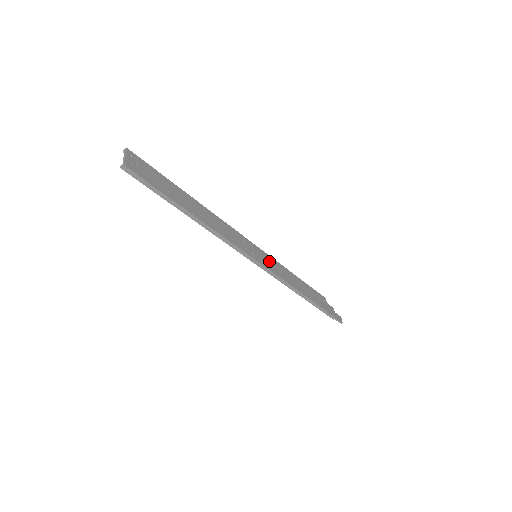
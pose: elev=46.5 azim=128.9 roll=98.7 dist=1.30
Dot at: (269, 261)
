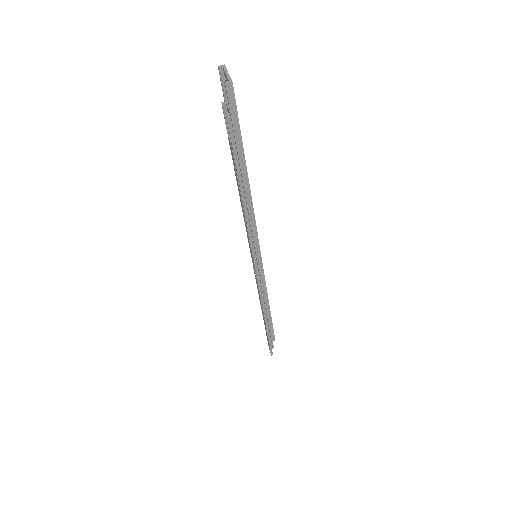
Dot at: occluded
